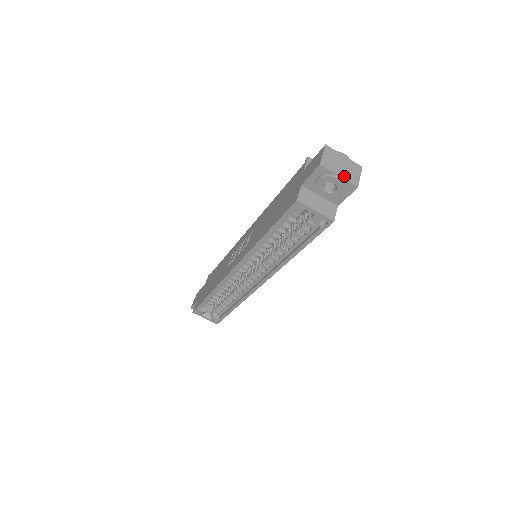
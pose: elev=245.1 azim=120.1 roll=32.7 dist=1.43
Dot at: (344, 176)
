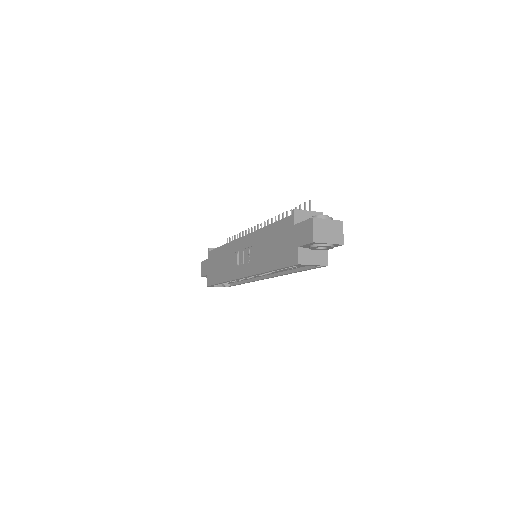
Dot at: (332, 241)
